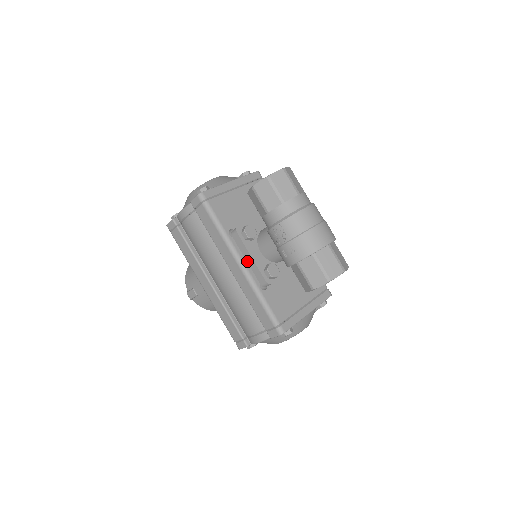
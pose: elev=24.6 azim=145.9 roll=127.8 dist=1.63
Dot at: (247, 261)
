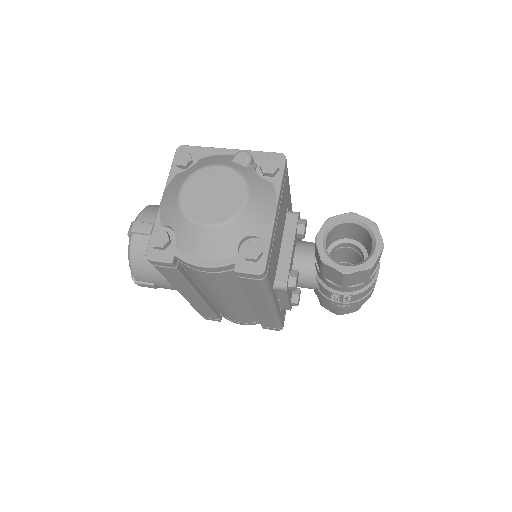
Dot at: (277, 299)
